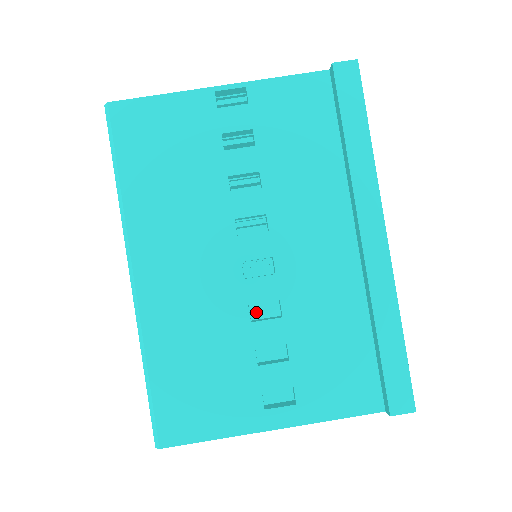
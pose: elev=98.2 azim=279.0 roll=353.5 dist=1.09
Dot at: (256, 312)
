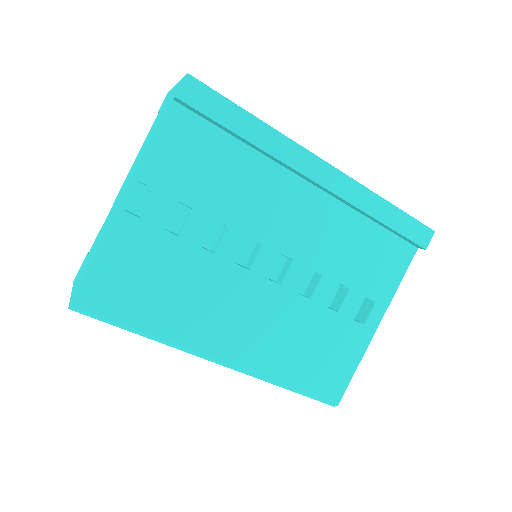
Dot at: occluded
